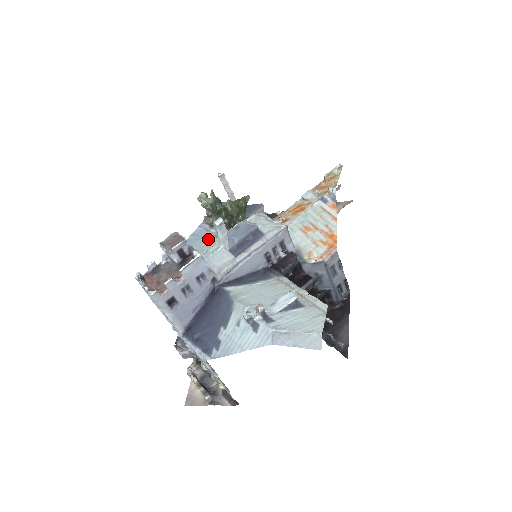
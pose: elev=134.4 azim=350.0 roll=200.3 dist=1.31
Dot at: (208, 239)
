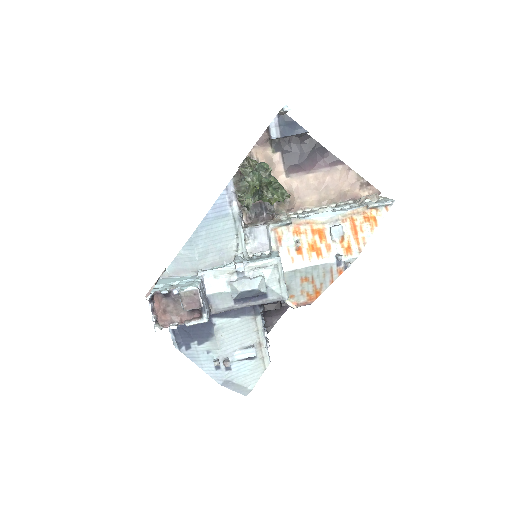
Dot at: (226, 223)
